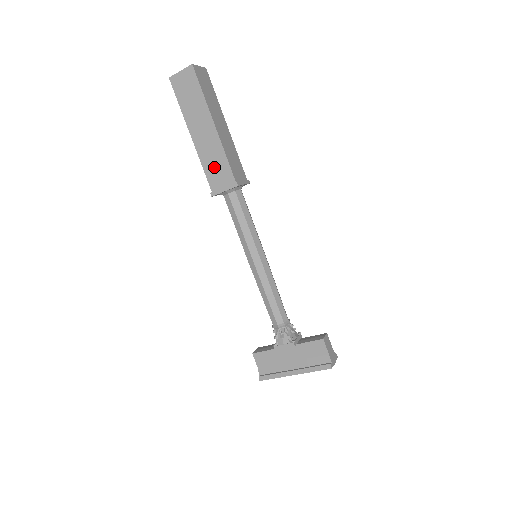
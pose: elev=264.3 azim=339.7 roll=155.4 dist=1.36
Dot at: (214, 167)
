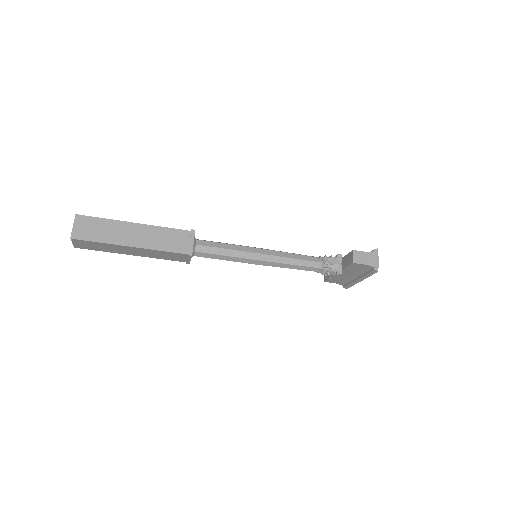
Dot at: (167, 257)
